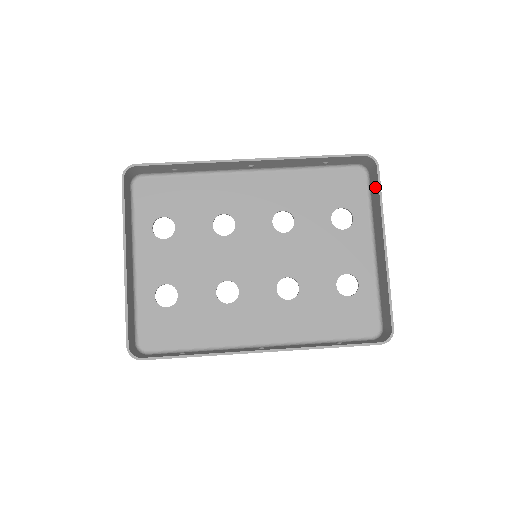
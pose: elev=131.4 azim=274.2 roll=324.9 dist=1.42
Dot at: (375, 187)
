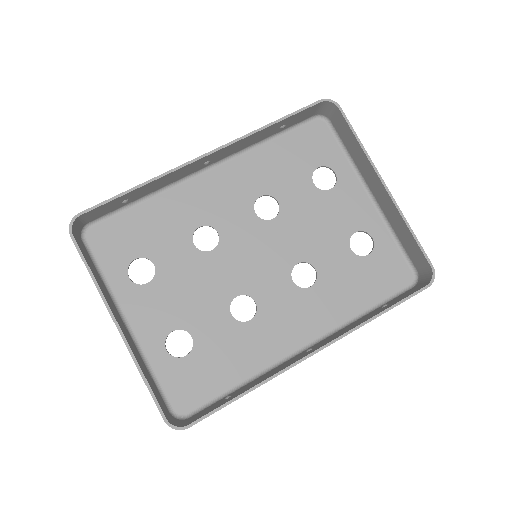
Dot at: (345, 130)
